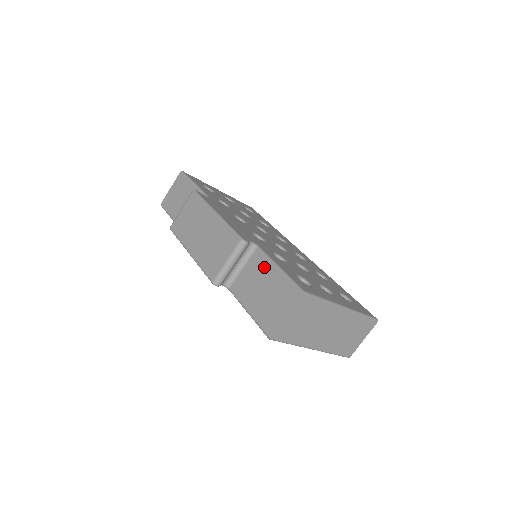
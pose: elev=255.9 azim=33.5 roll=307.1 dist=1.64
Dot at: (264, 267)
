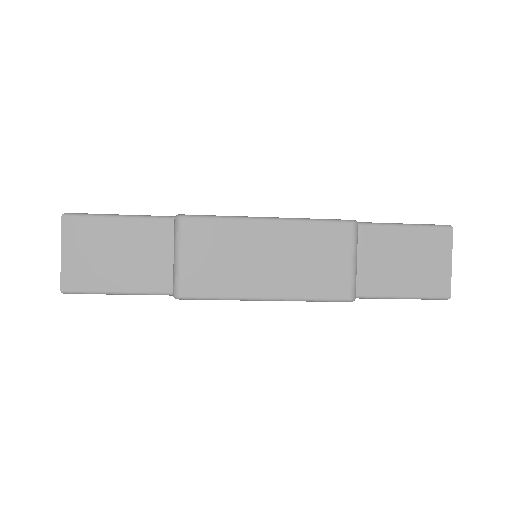
Dot at: (379, 237)
